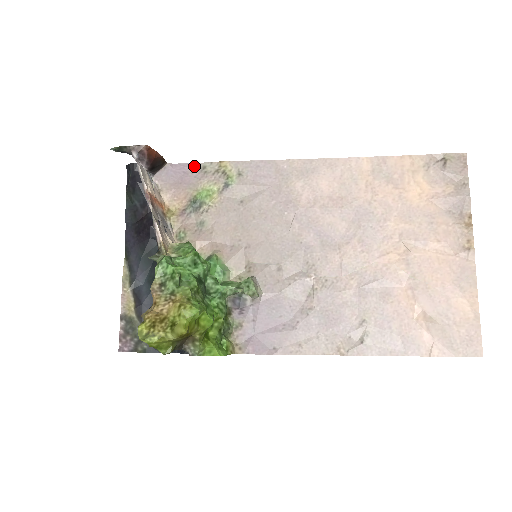
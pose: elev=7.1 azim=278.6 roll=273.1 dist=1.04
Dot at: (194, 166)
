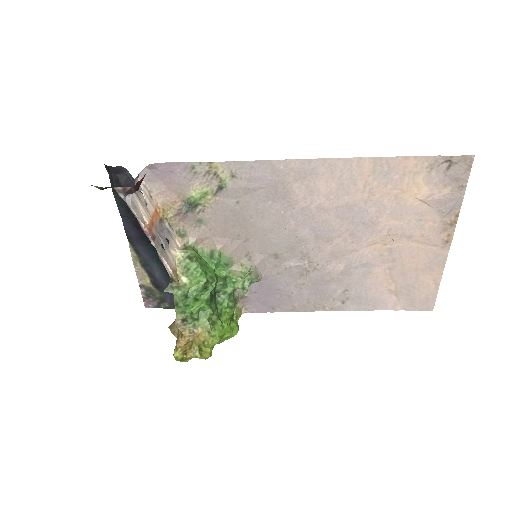
Dot at: (181, 165)
